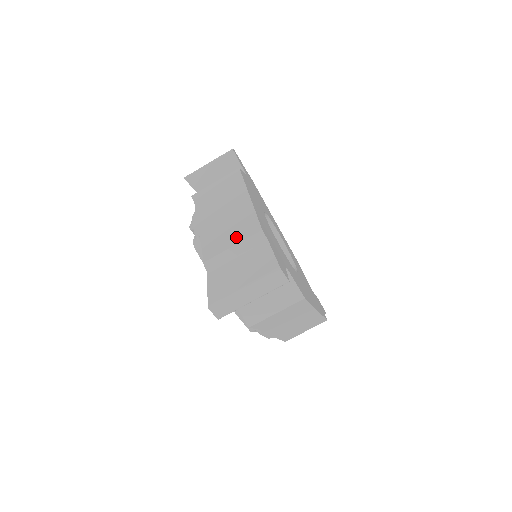
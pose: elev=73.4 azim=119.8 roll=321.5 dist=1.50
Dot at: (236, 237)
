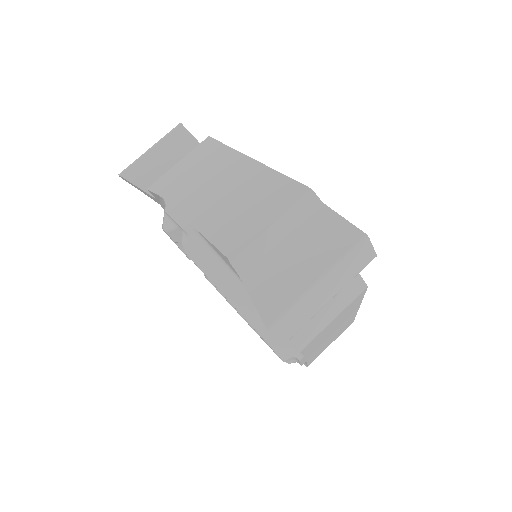
Dot at: (269, 211)
